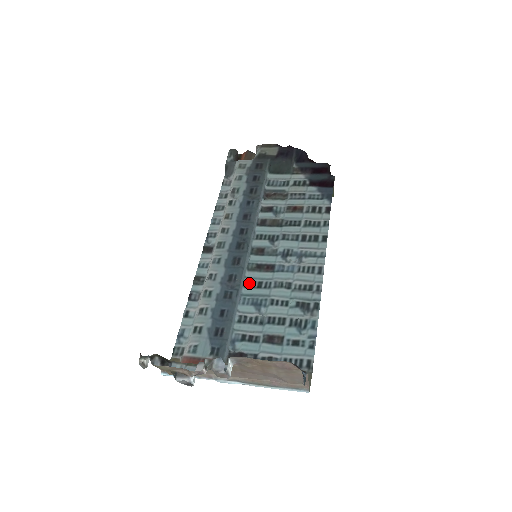
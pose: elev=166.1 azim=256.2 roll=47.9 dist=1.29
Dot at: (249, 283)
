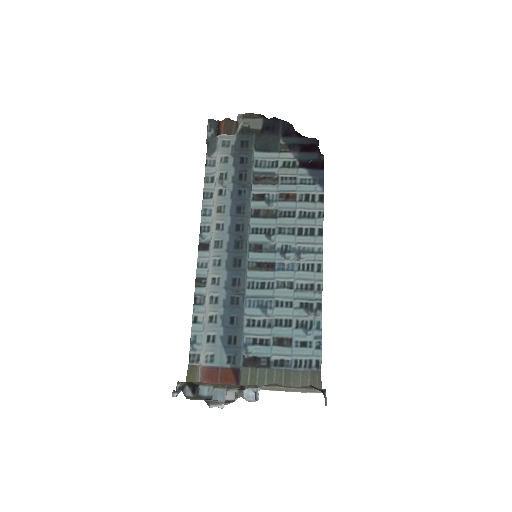
Dot at: (252, 284)
